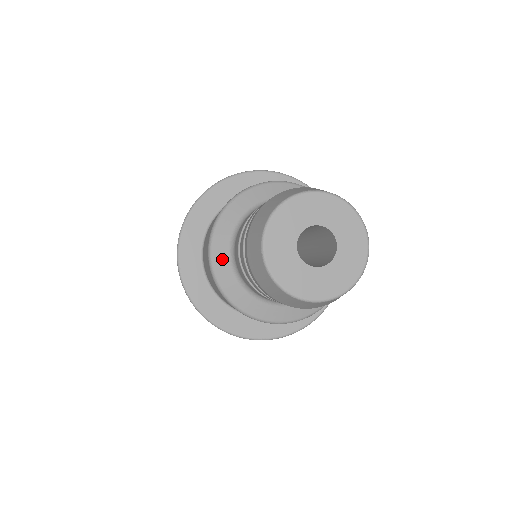
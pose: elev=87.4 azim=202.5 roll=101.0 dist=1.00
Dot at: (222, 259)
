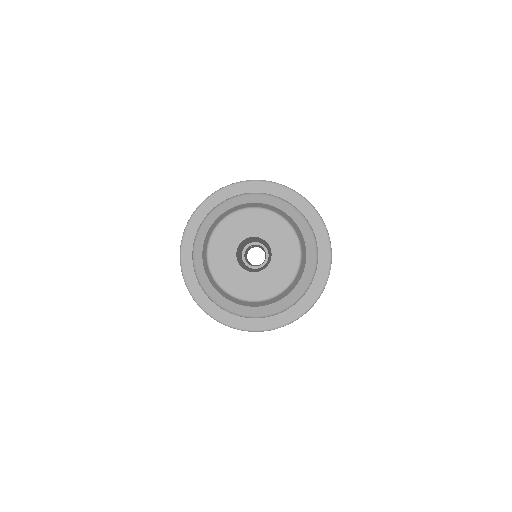
Dot at: occluded
